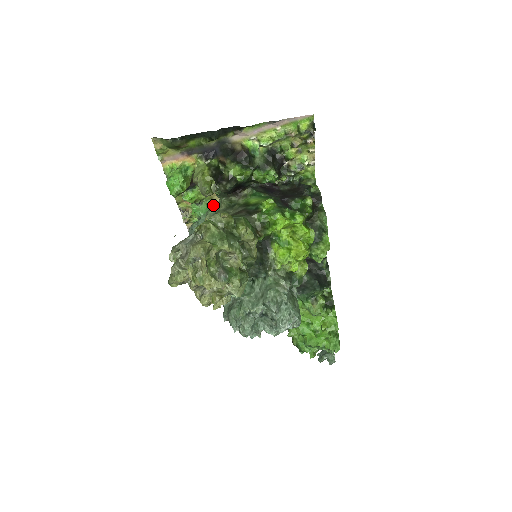
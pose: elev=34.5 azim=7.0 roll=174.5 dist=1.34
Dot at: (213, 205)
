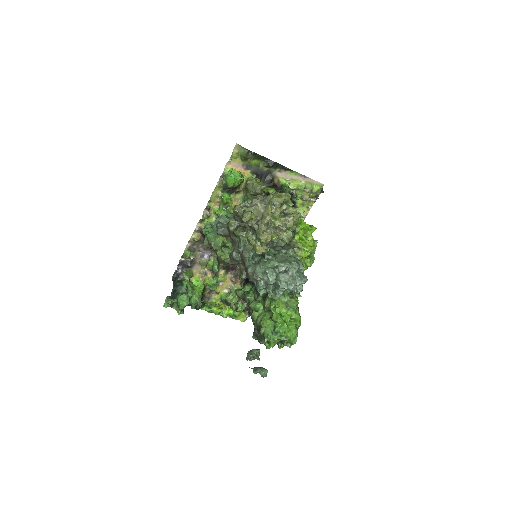
Dot at: occluded
